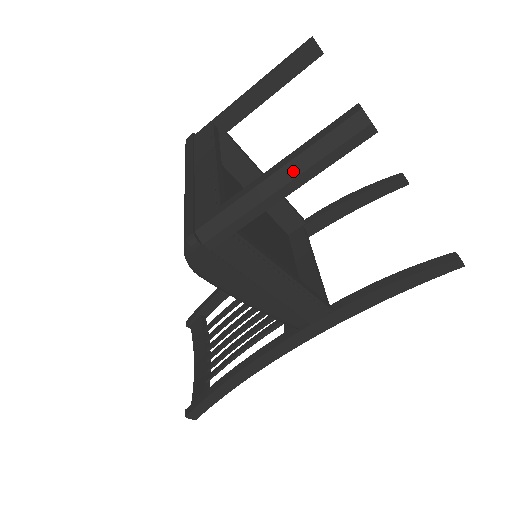
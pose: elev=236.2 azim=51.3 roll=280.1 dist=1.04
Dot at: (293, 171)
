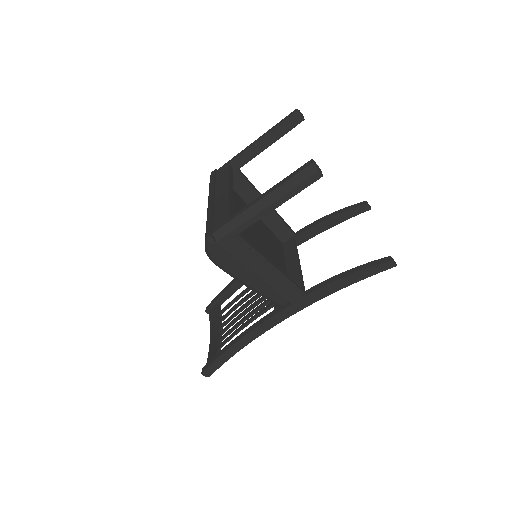
Dot at: (273, 198)
